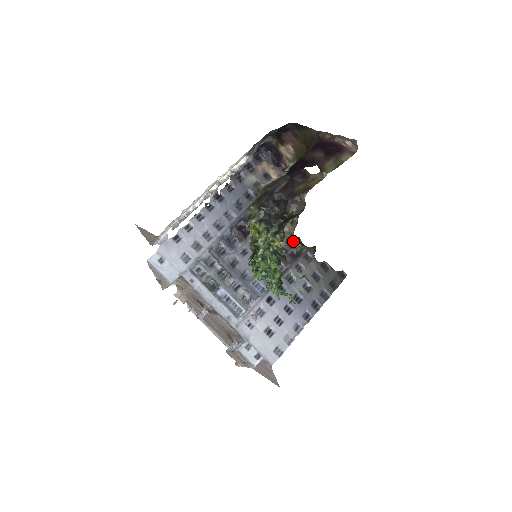
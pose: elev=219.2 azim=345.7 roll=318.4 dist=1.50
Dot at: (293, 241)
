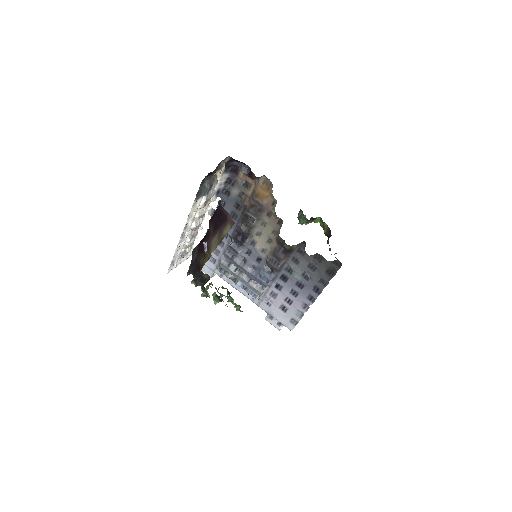
Dot at: (281, 242)
